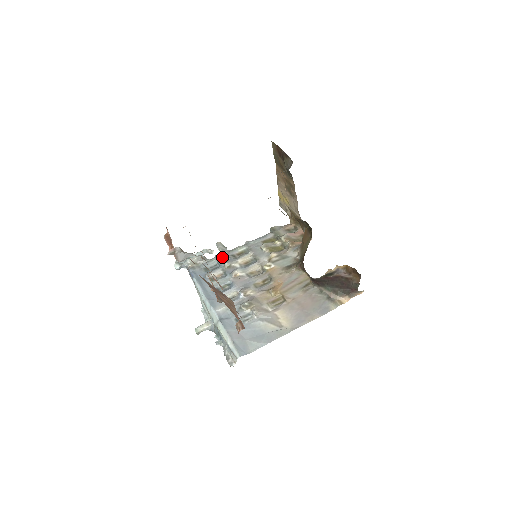
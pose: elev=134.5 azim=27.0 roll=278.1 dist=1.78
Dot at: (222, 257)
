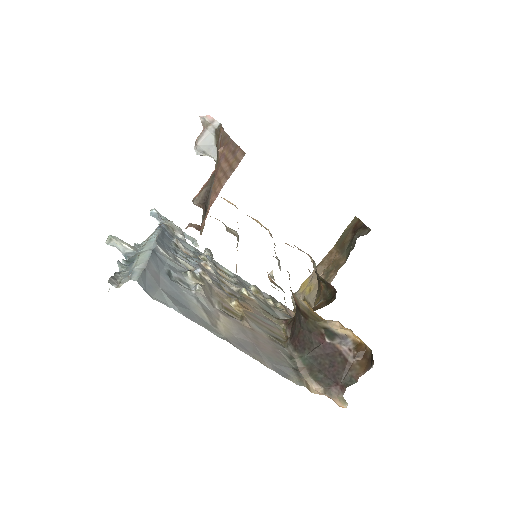
Dot at: occluded
